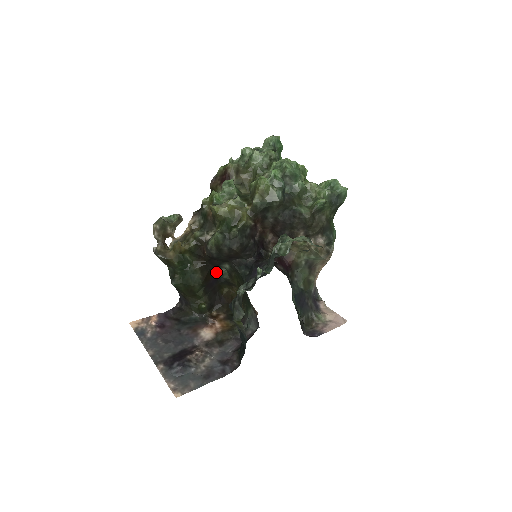
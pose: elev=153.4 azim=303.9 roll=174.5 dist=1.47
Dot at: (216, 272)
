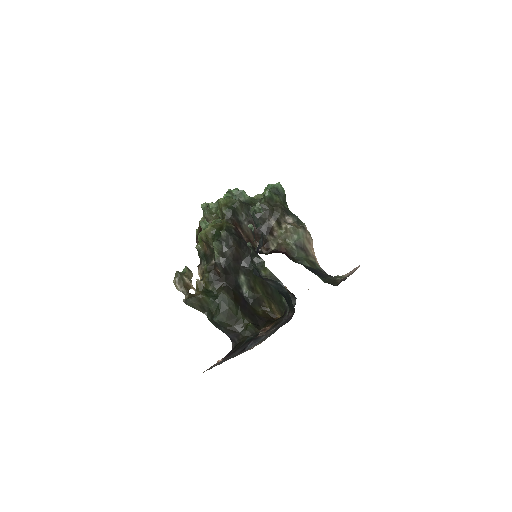
Dot at: (240, 294)
